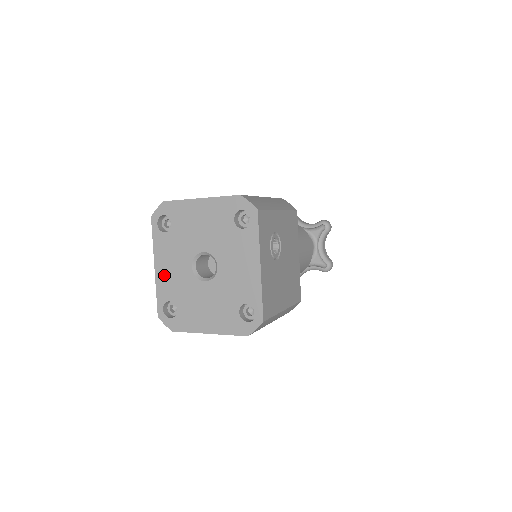
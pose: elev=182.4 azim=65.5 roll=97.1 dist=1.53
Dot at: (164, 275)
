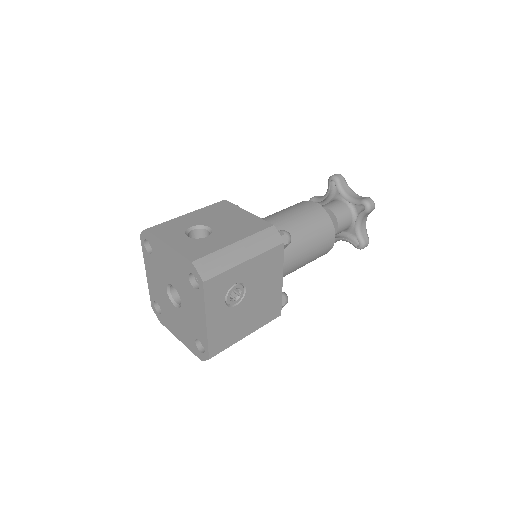
Dot at: (152, 283)
